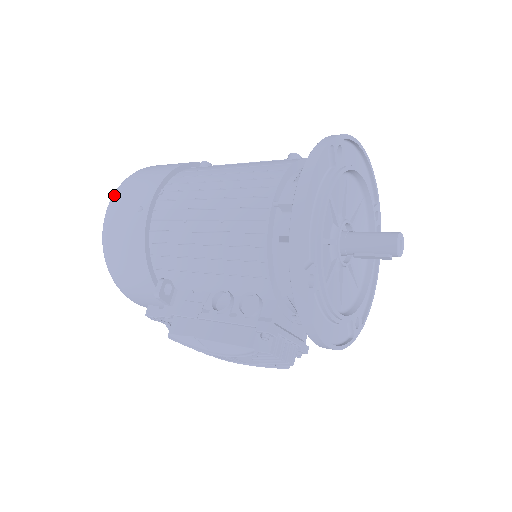
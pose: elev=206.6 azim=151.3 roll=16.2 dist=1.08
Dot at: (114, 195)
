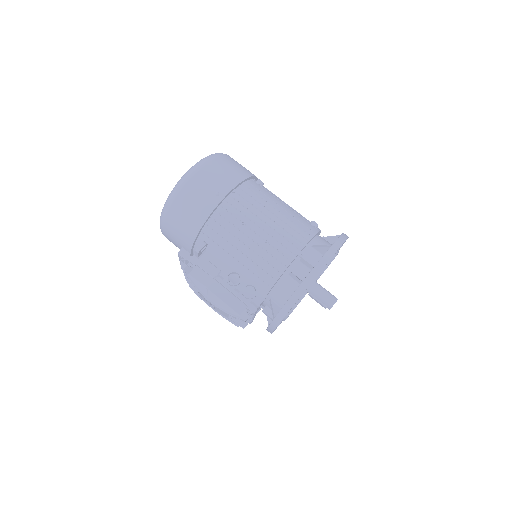
Dot at: (200, 167)
